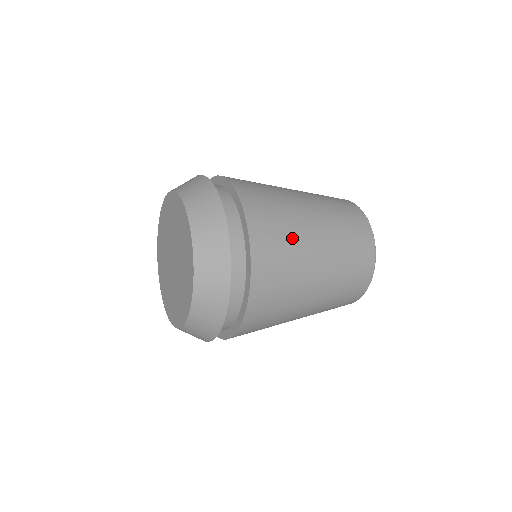
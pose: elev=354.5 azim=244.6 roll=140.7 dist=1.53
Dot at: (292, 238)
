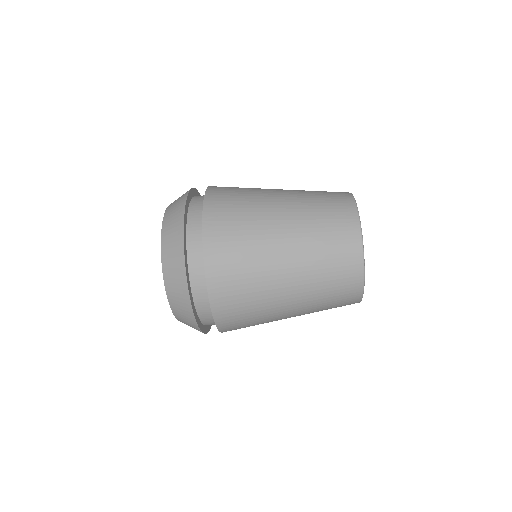
Dot at: occluded
